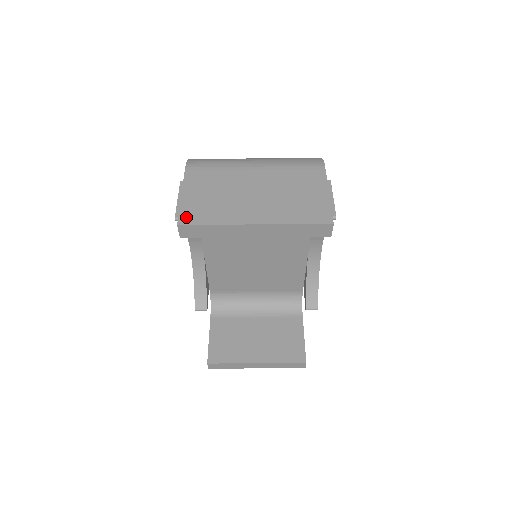
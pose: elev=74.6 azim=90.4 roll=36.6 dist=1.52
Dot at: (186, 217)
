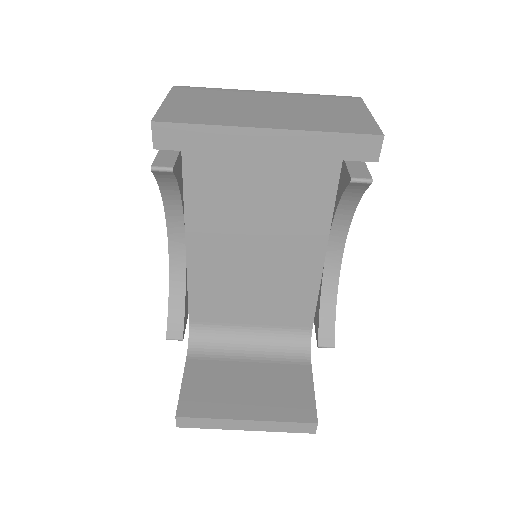
Dot at: (166, 116)
